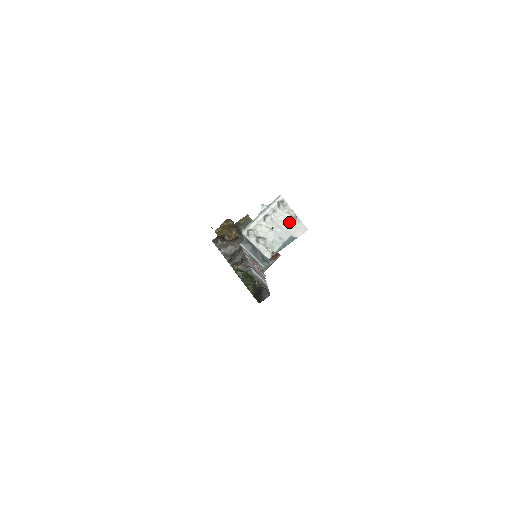
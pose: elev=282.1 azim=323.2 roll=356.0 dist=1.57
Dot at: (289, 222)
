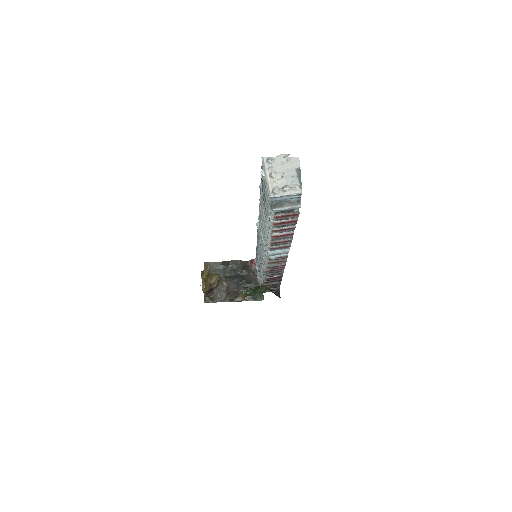
Dot at: (285, 165)
